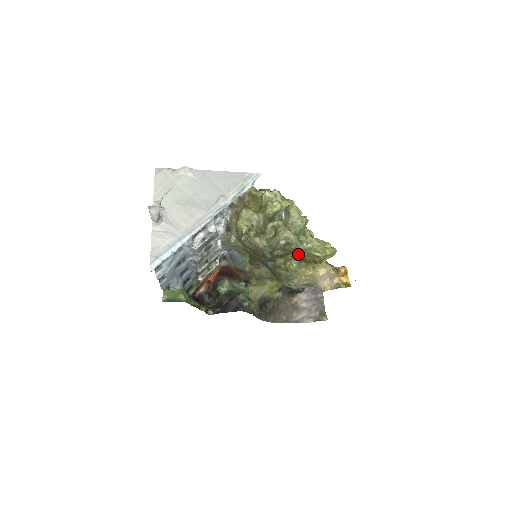
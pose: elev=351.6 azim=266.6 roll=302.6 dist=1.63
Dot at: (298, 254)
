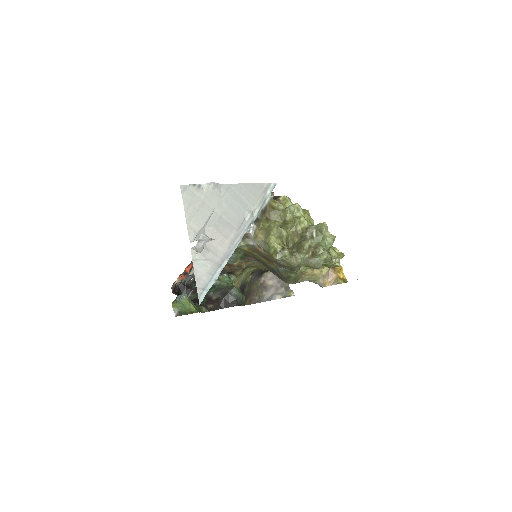
Dot at: occluded
